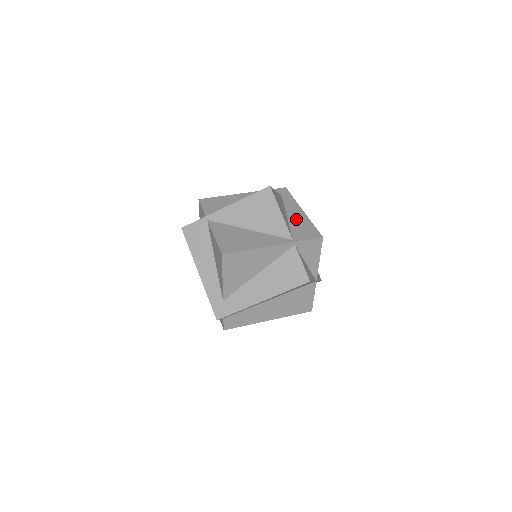
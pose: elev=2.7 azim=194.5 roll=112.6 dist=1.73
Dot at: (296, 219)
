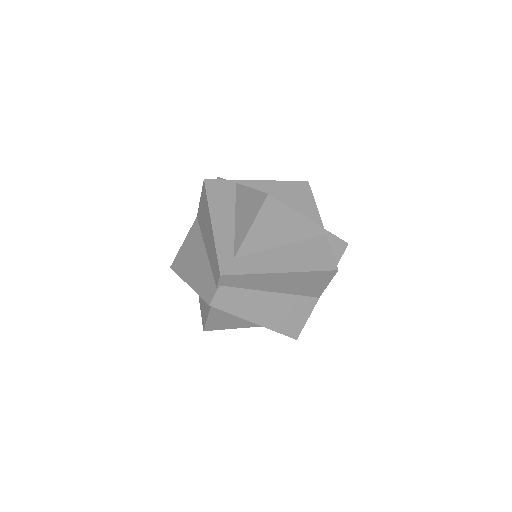
Dot at: occluded
